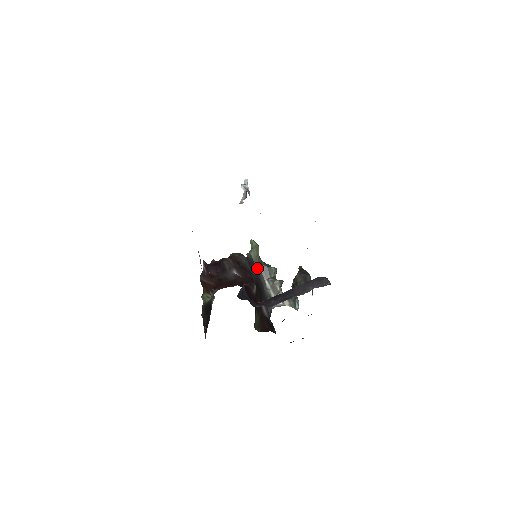
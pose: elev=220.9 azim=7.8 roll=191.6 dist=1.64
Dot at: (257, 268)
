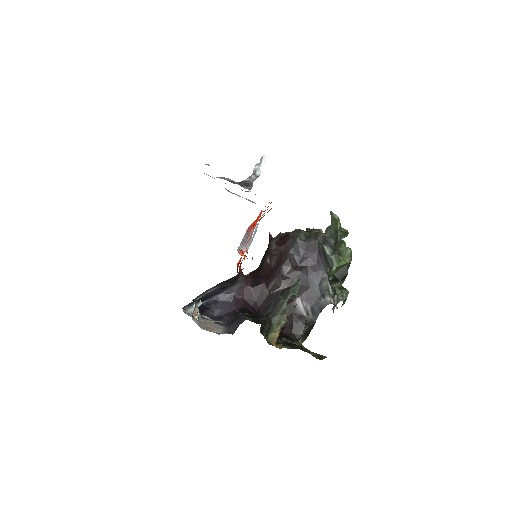
Dot at: (318, 252)
